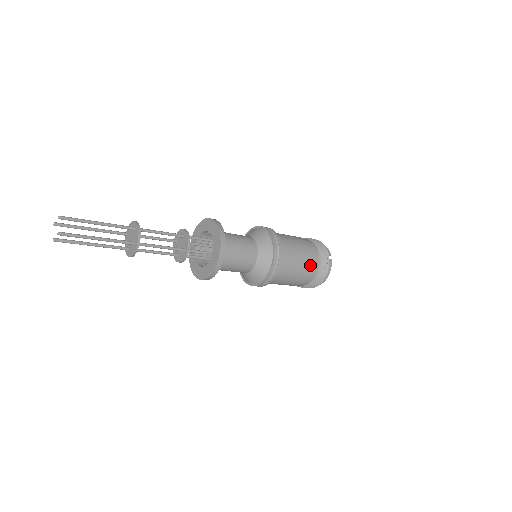
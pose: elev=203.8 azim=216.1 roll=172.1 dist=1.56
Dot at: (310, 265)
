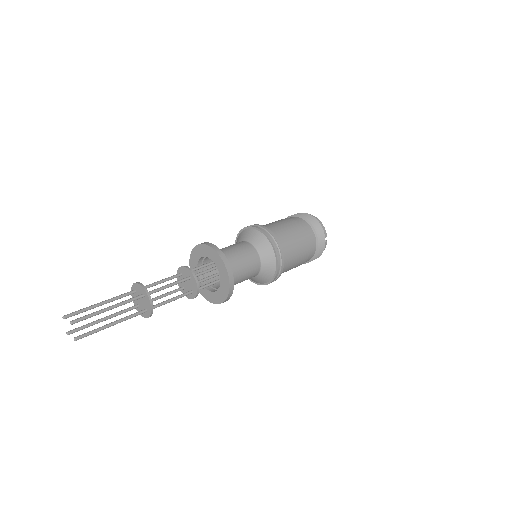
Dot at: (307, 258)
